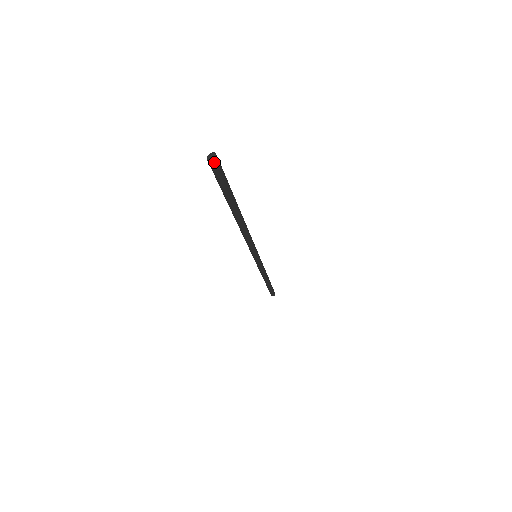
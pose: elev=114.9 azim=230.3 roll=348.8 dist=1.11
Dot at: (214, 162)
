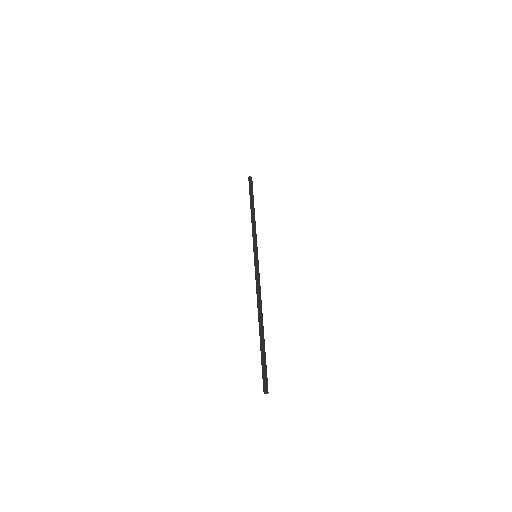
Dot at: occluded
